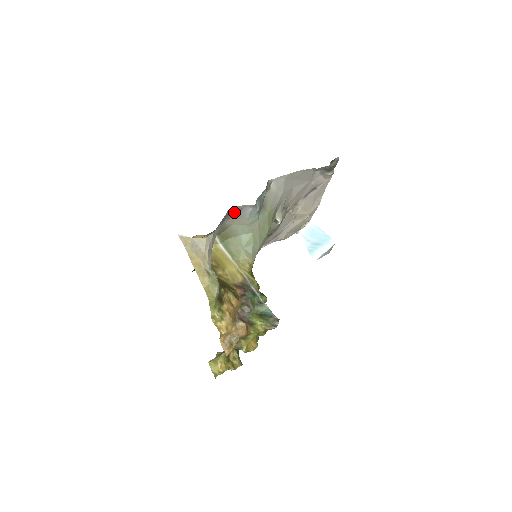
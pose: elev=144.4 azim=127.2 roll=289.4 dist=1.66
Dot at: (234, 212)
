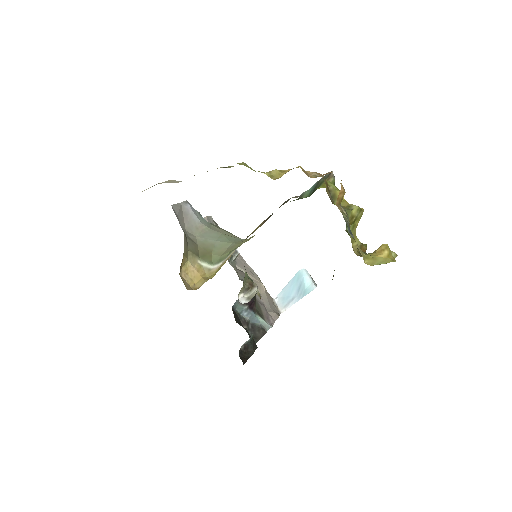
Dot at: (179, 216)
